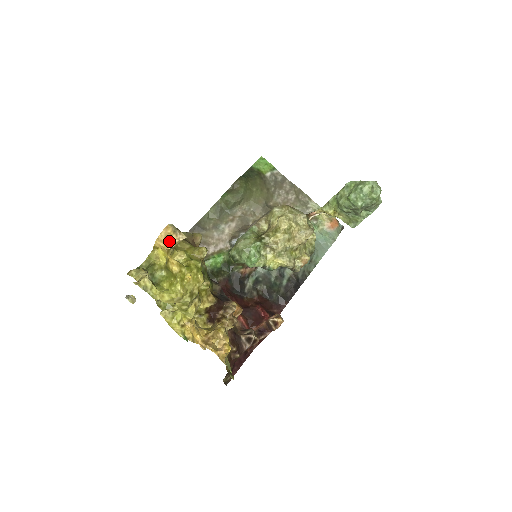
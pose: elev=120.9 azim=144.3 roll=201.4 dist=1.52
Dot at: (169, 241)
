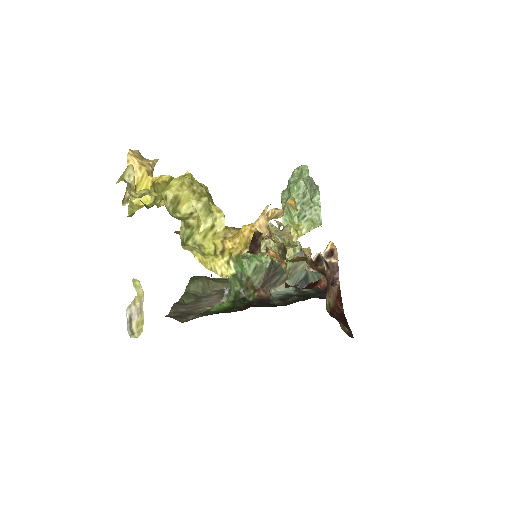
Dot at: (142, 163)
